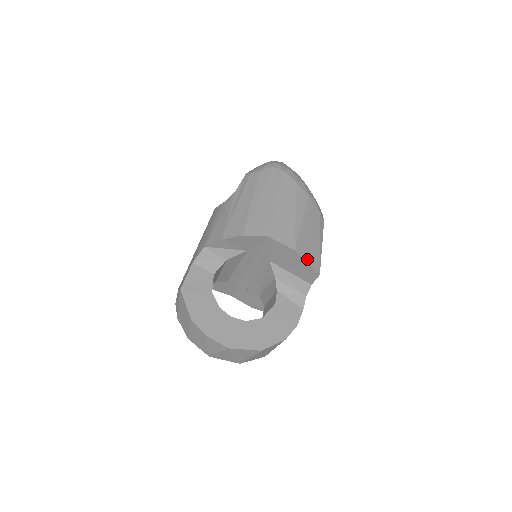
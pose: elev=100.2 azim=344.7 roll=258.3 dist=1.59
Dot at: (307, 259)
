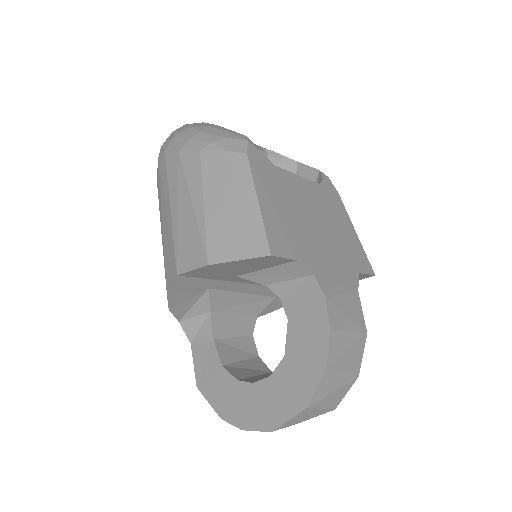
Dot at: (236, 255)
